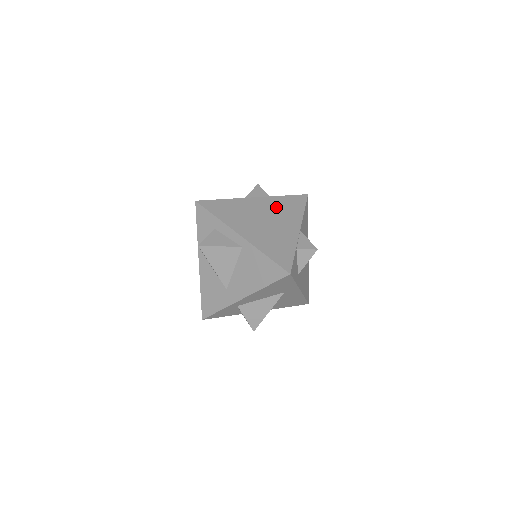
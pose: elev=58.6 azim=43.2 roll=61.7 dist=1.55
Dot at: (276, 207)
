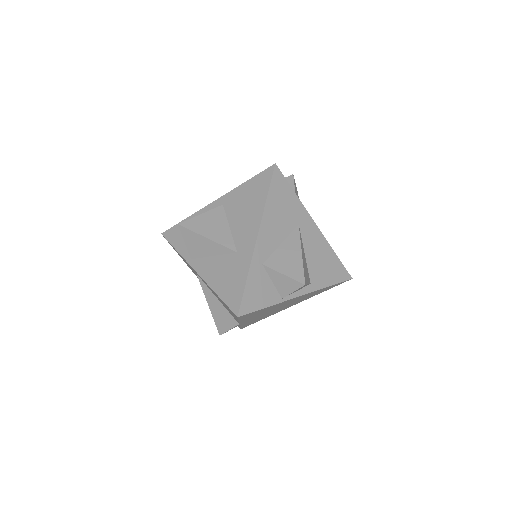
Dot at: occluded
